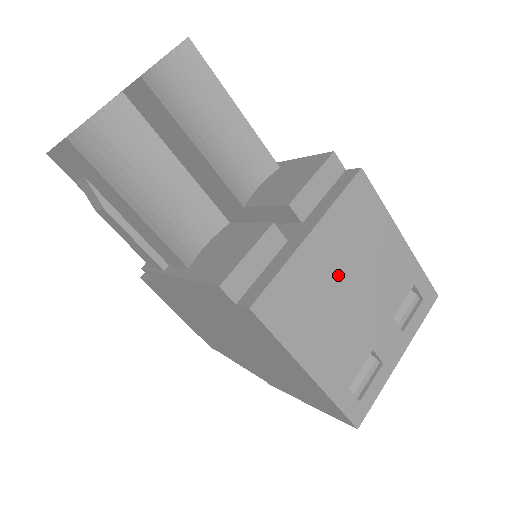
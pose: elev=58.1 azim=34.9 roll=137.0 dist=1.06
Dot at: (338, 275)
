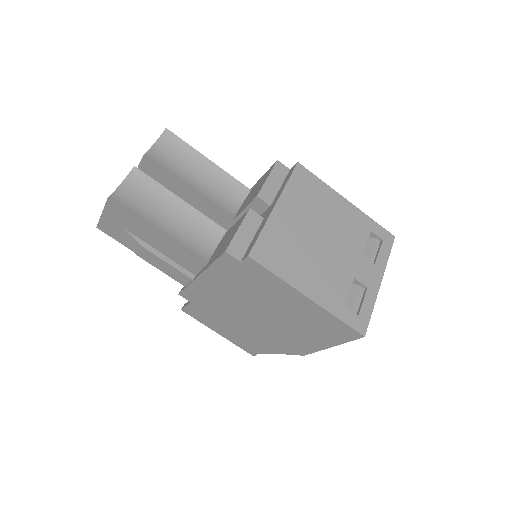
Dot at: (306, 230)
